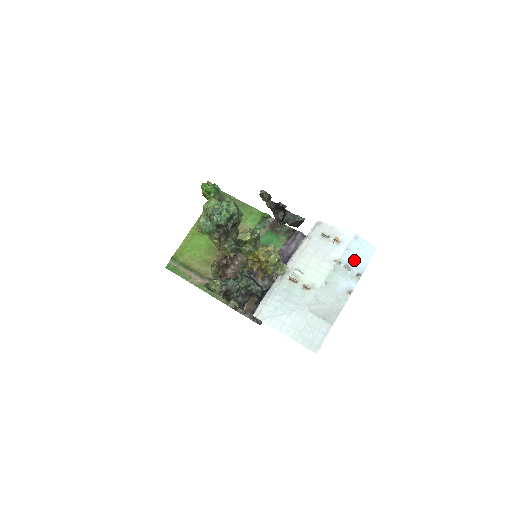
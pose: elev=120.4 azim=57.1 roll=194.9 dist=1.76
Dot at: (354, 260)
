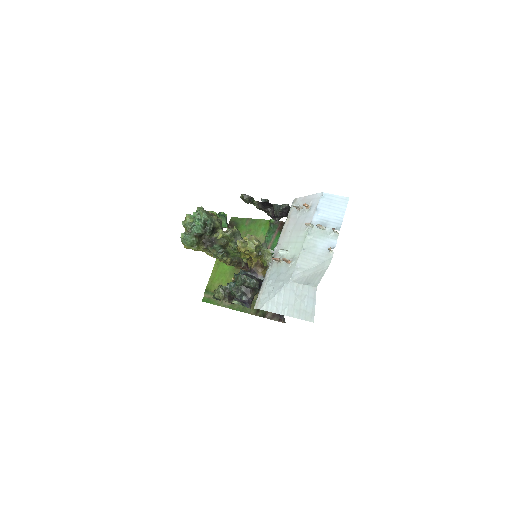
Dot at: (327, 218)
